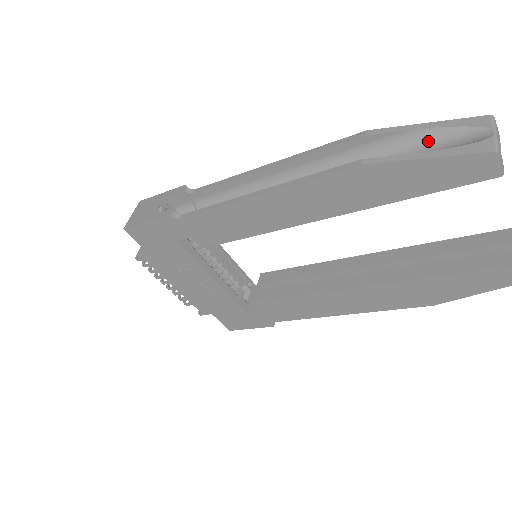
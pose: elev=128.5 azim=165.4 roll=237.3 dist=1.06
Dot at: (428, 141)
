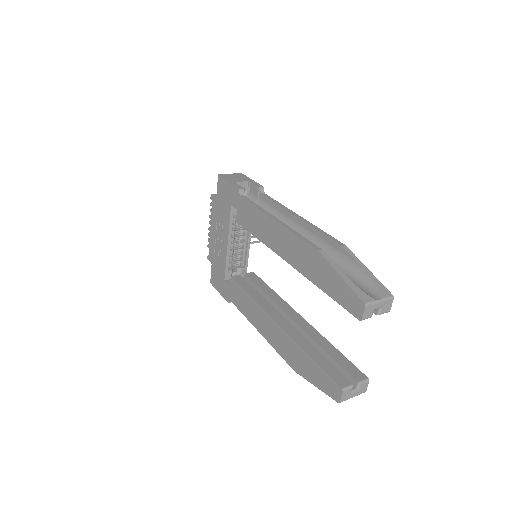
Dot at: (359, 277)
